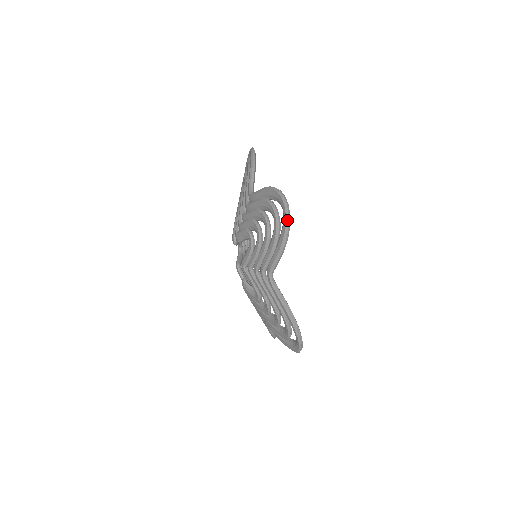
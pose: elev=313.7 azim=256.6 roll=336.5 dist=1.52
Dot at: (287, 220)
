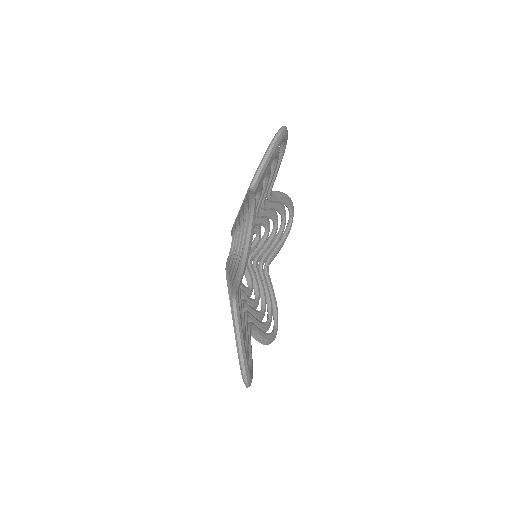
Dot at: (280, 129)
